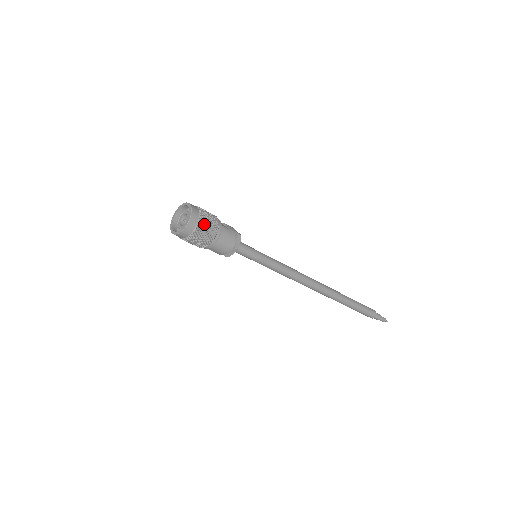
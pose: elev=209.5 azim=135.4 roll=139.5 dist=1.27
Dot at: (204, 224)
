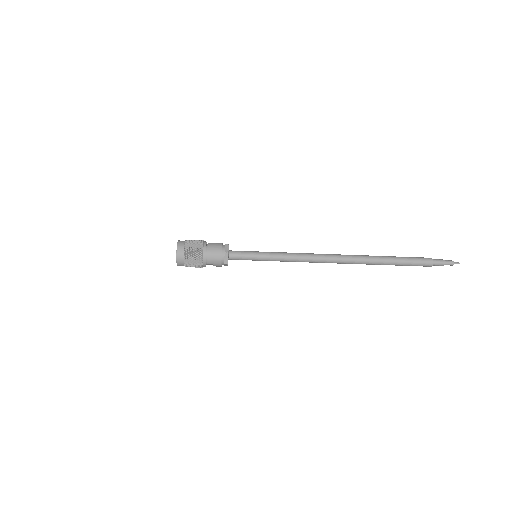
Dot at: (189, 246)
